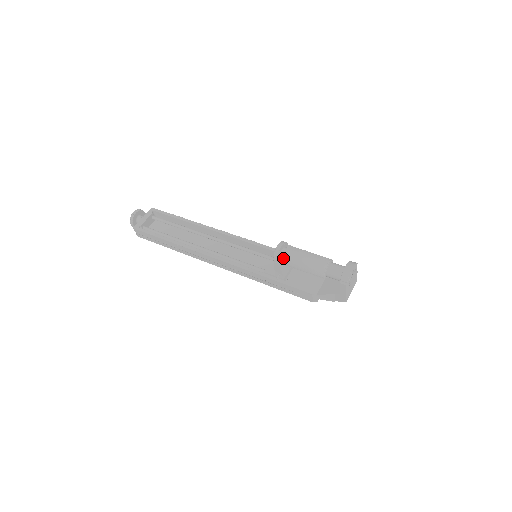
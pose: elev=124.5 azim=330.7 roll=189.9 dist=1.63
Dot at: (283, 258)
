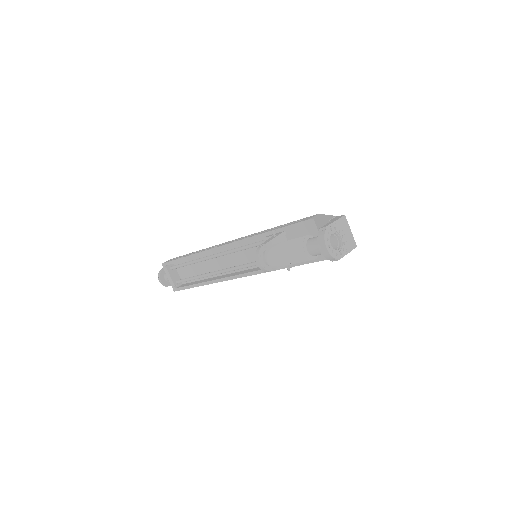
Dot at: occluded
